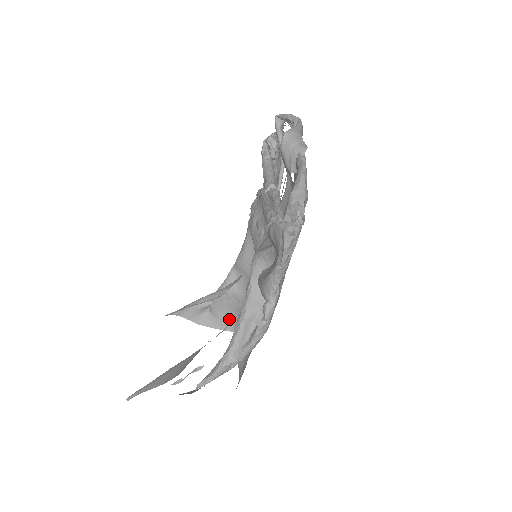
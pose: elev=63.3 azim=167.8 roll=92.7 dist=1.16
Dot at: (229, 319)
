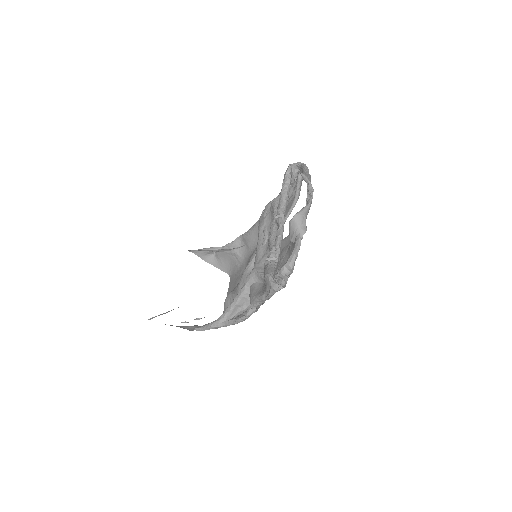
Dot at: (227, 265)
